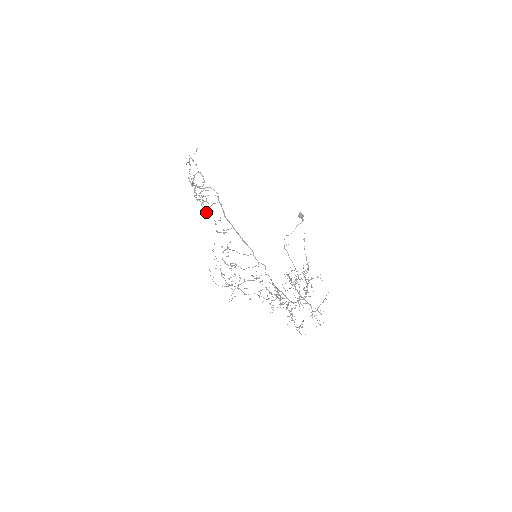
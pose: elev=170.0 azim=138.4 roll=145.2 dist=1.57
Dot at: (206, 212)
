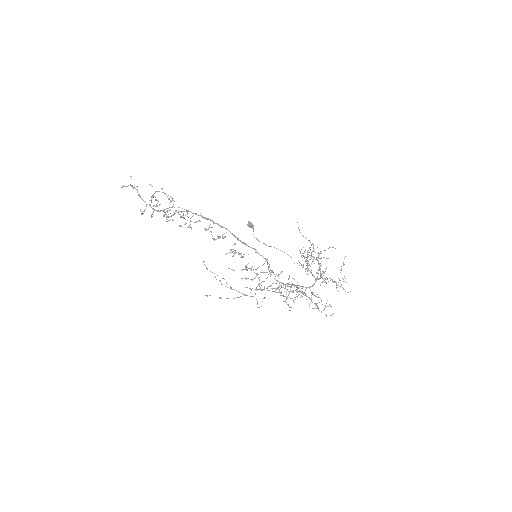
Dot at: (196, 222)
